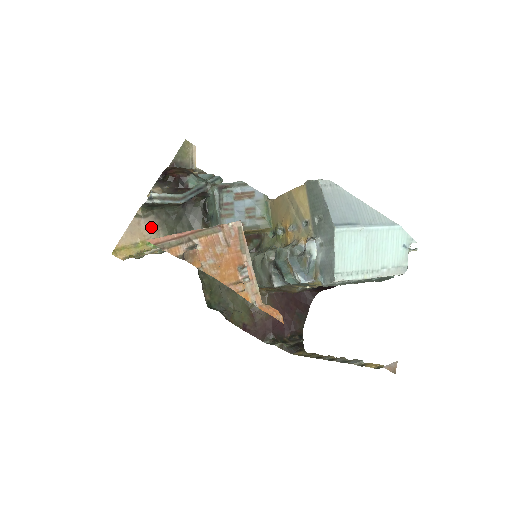
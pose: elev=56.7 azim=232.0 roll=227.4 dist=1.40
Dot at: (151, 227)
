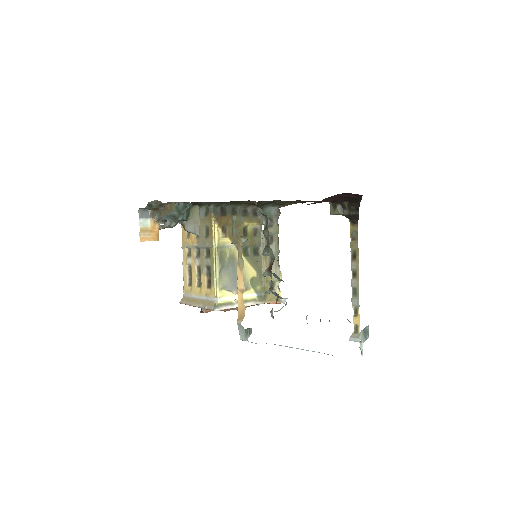
Dot at: occluded
